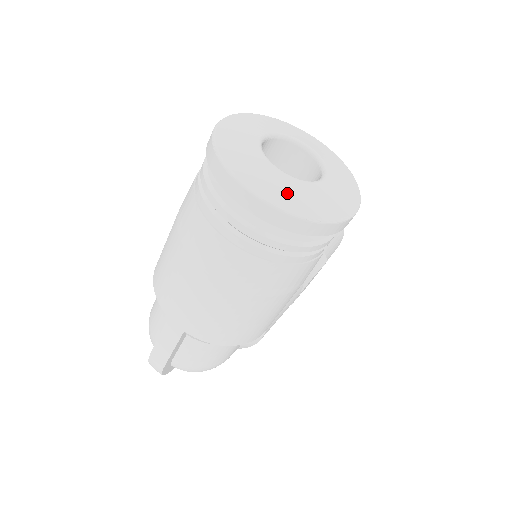
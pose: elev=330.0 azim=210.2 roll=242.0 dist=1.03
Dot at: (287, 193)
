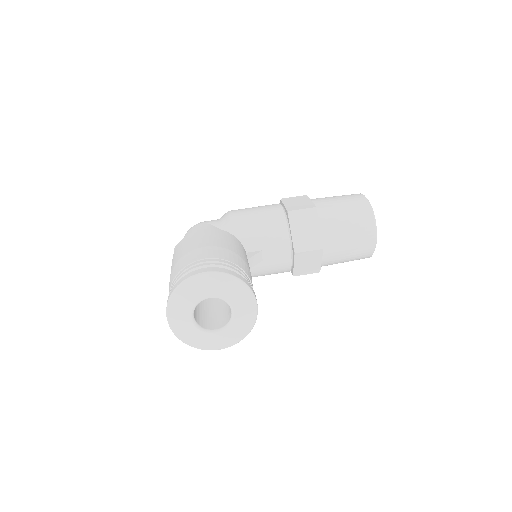
Dot at: (185, 331)
